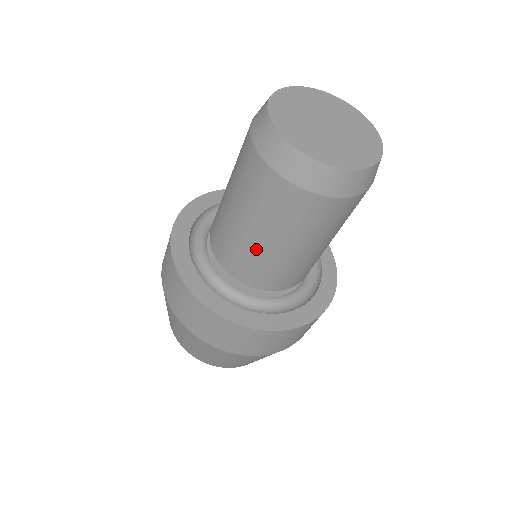
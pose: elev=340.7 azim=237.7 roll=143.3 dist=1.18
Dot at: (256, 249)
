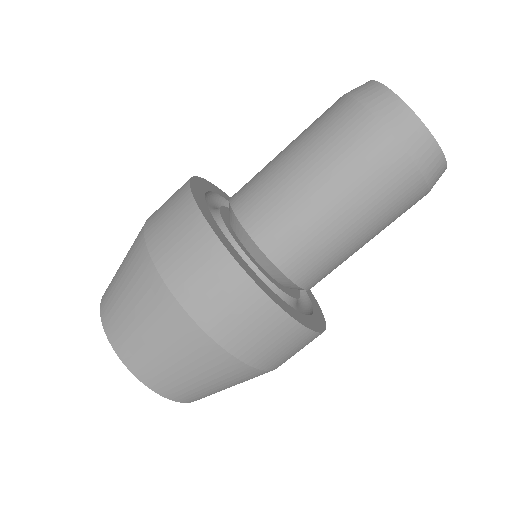
Dot at: (340, 242)
